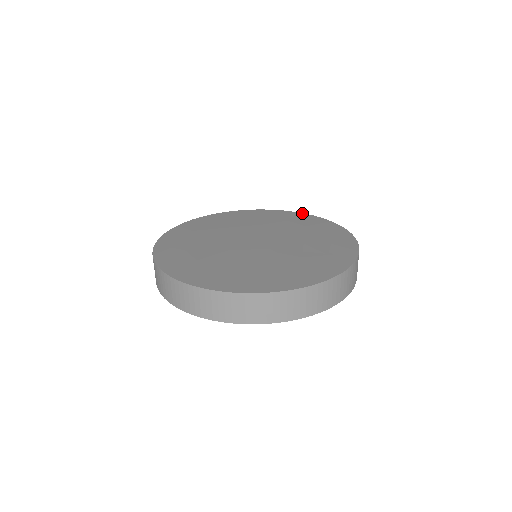
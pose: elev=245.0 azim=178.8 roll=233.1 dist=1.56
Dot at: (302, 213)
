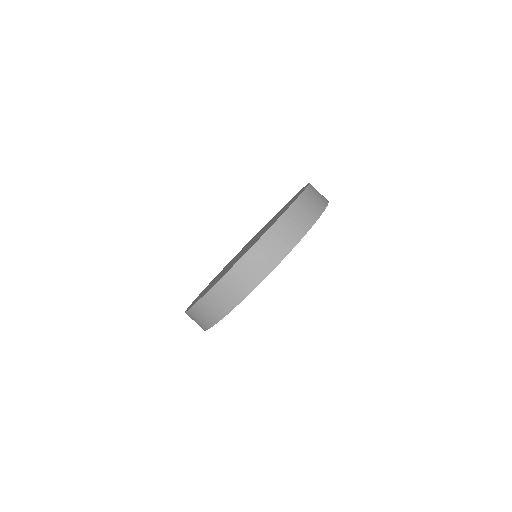
Dot at: occluded
